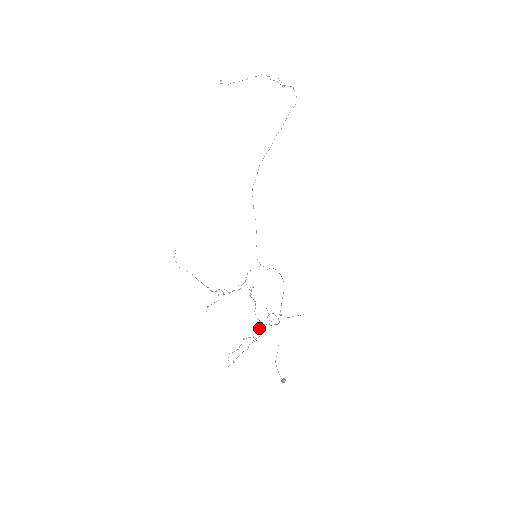
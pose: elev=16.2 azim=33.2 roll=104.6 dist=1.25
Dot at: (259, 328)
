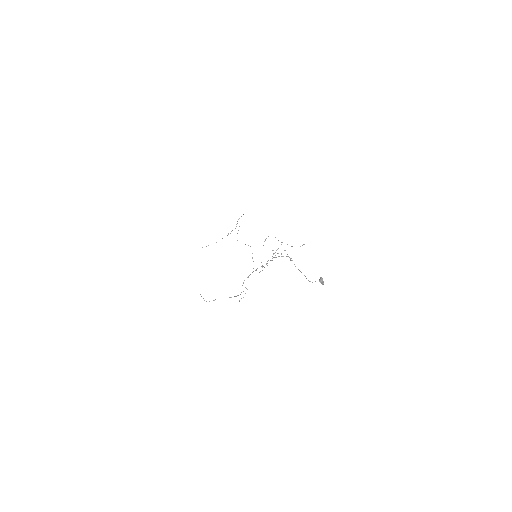
Dot at: occluded
